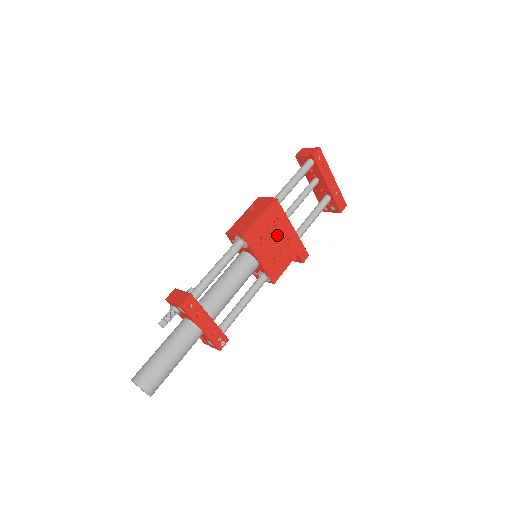
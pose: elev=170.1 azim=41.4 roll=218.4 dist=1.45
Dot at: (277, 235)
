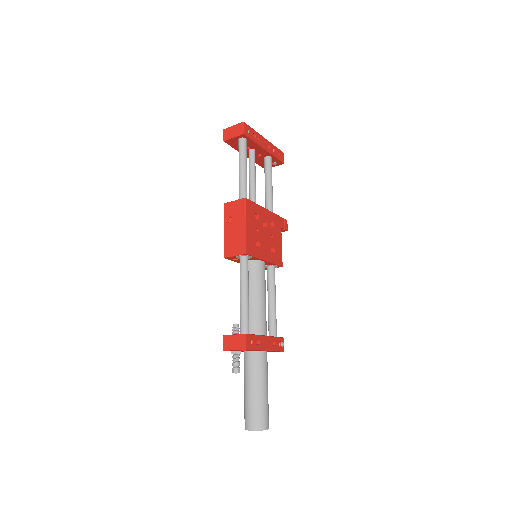
Dot at: (263, 227)
